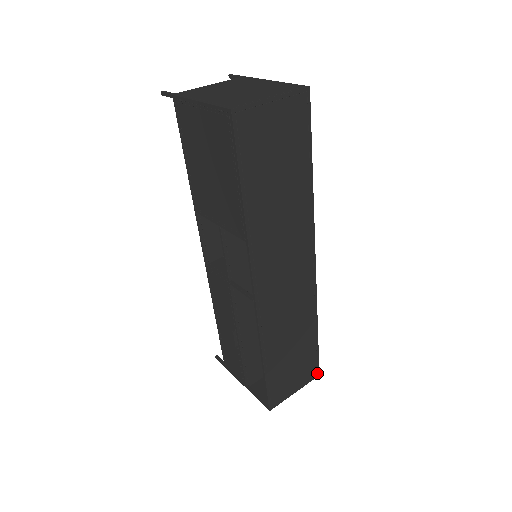
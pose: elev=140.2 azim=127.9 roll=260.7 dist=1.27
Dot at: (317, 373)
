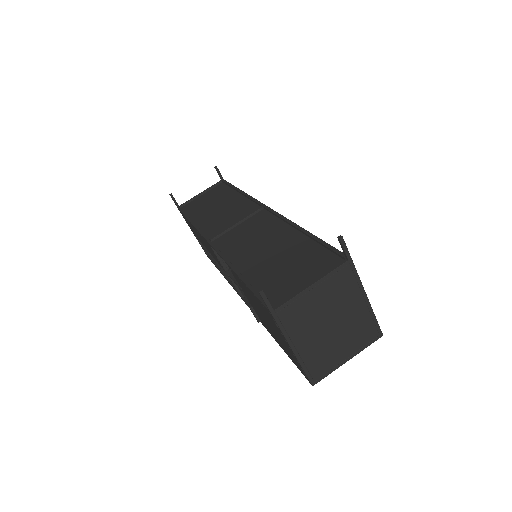
Dot at: occluded
